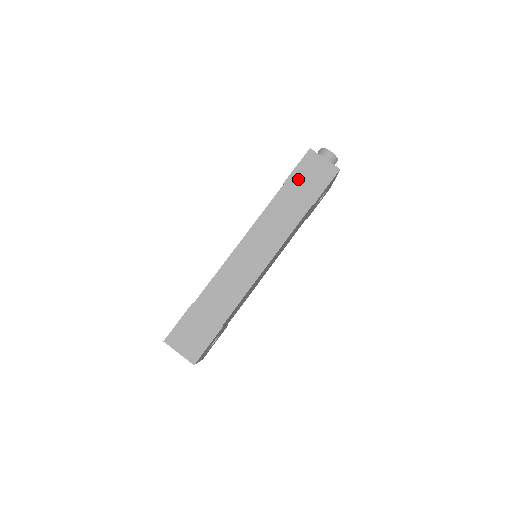
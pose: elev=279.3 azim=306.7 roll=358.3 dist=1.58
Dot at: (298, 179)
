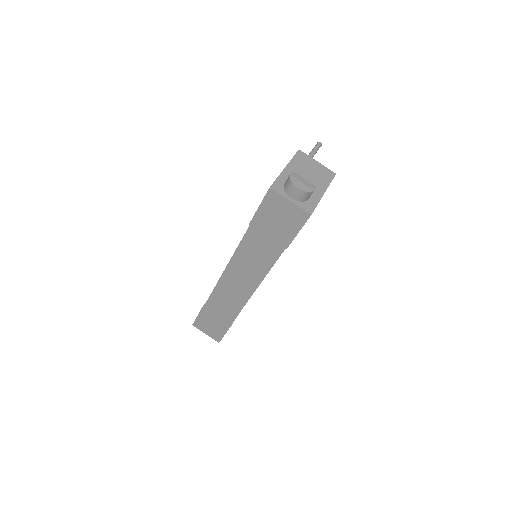
Dot at: (264, 221)
